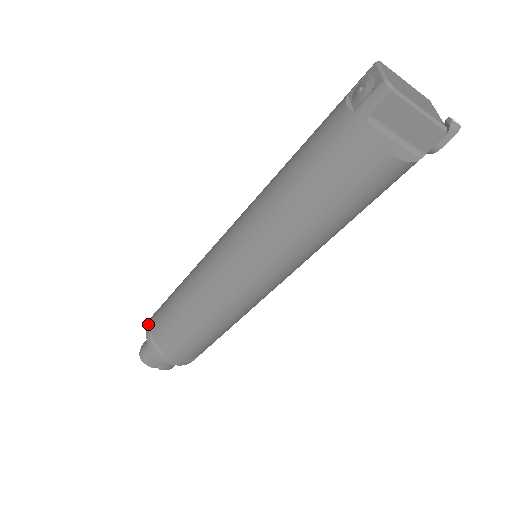
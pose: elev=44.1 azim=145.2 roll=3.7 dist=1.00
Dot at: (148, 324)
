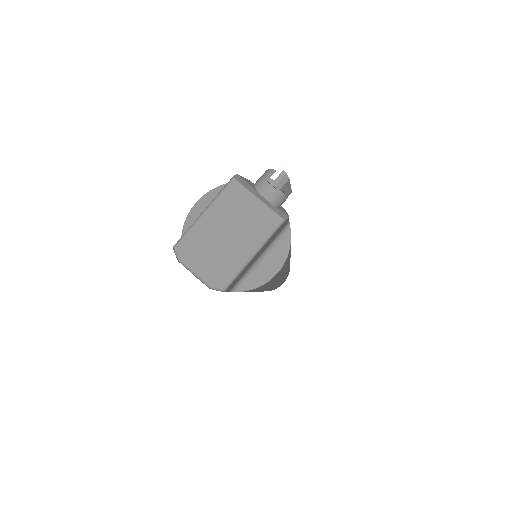
Dot at: occluded
